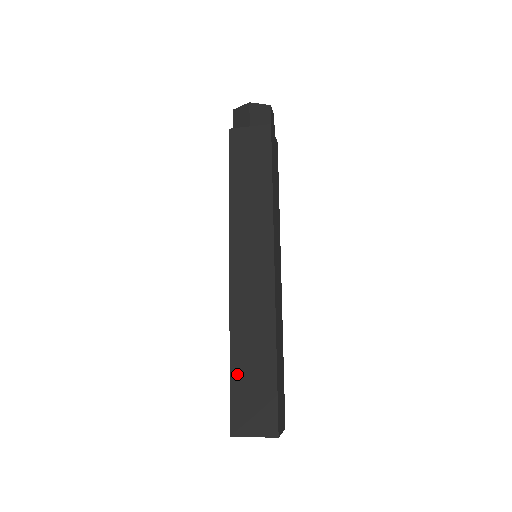
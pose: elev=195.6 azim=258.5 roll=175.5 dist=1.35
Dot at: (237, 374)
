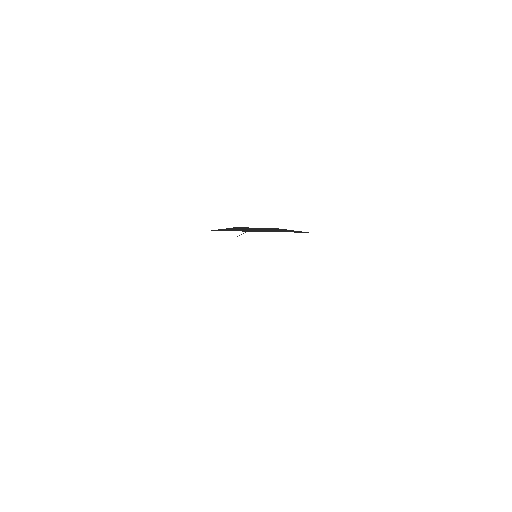
Dot at: occluded
